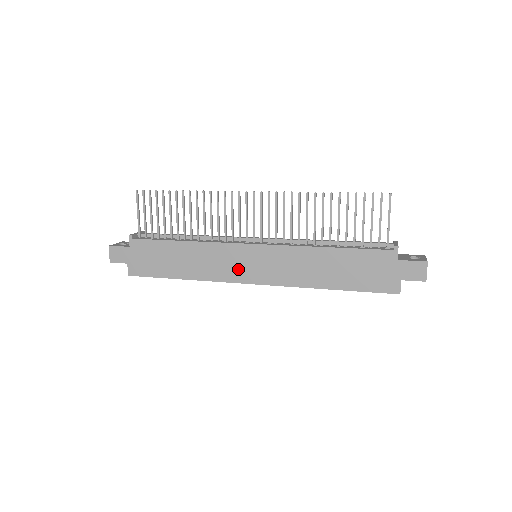
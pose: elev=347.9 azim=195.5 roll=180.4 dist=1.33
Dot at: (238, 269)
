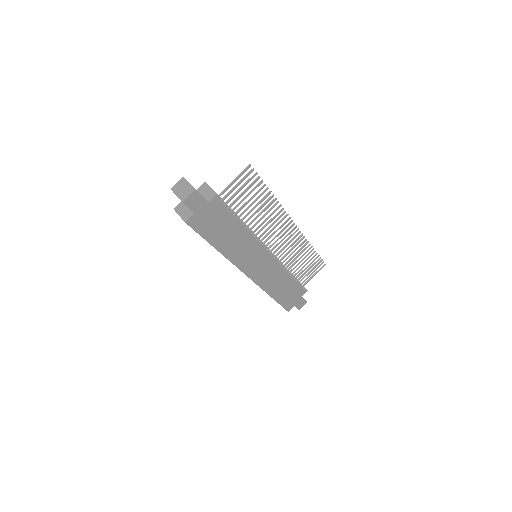
Dot at: (250, 263)
